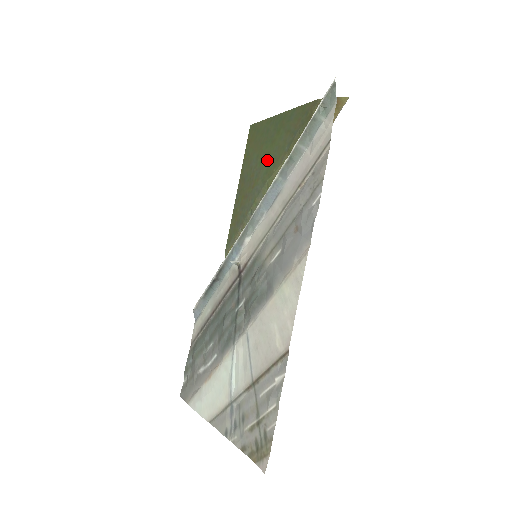
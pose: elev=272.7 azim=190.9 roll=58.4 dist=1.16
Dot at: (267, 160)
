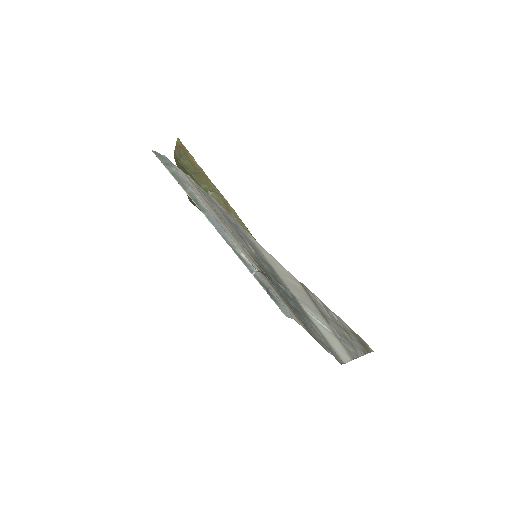
Dot at: occluded
